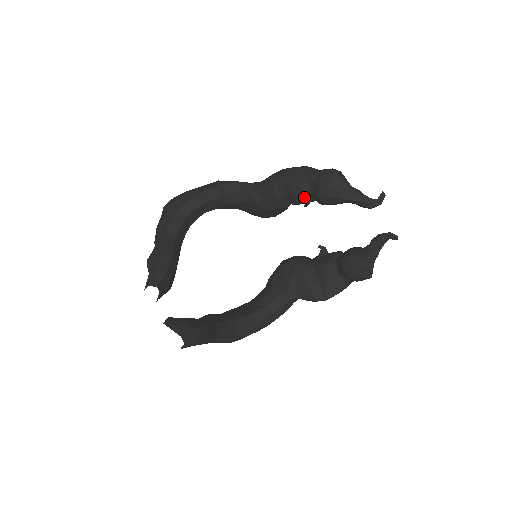
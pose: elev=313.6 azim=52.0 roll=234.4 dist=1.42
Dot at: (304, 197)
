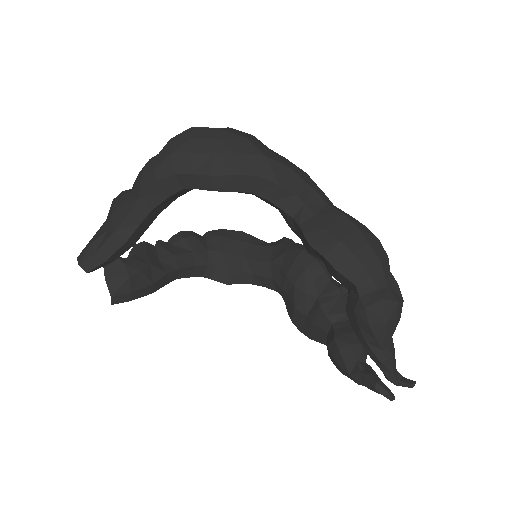
Dot at: occluded
